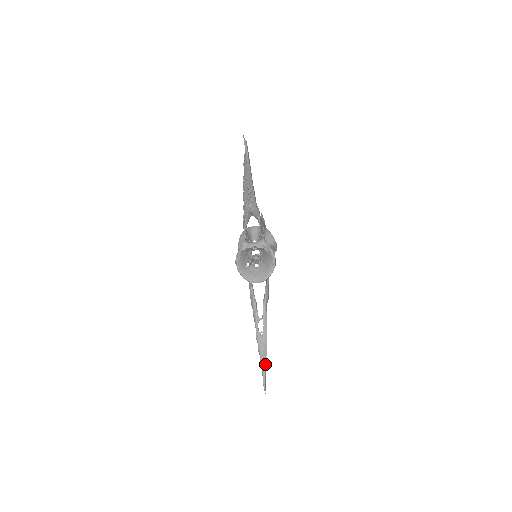
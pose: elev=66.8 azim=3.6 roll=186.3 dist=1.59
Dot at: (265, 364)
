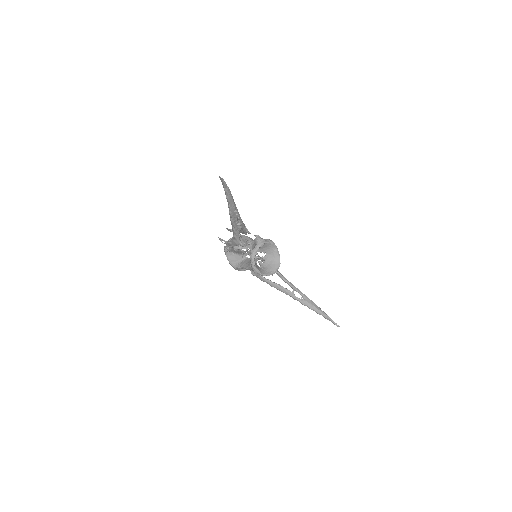
Dot at: (323, 312)
